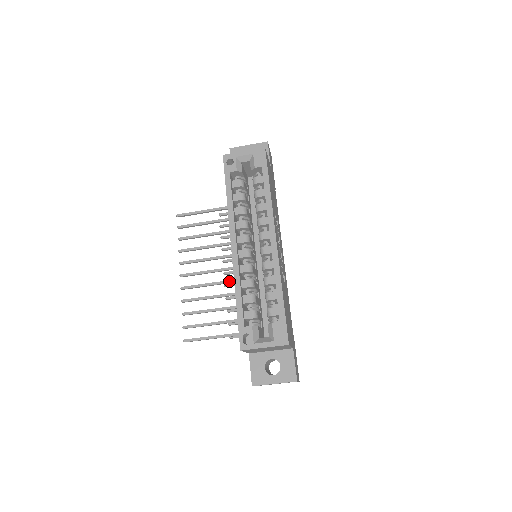
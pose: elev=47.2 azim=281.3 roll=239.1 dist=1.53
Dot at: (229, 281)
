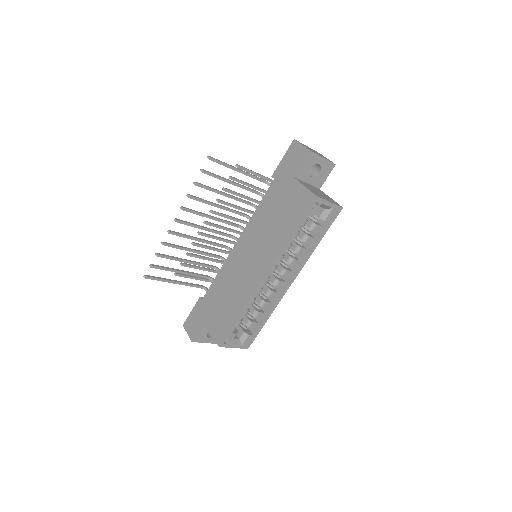
Dot at: (212, 243)
